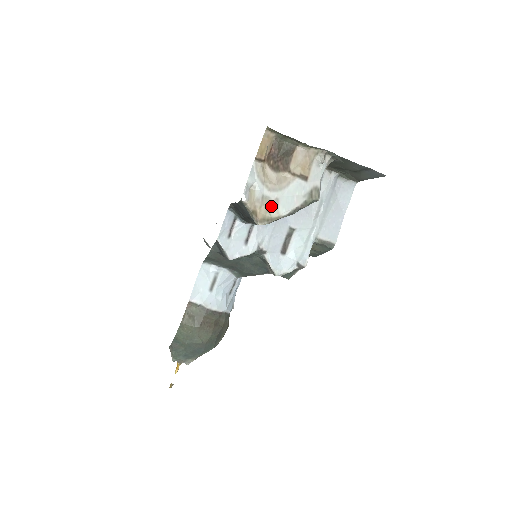
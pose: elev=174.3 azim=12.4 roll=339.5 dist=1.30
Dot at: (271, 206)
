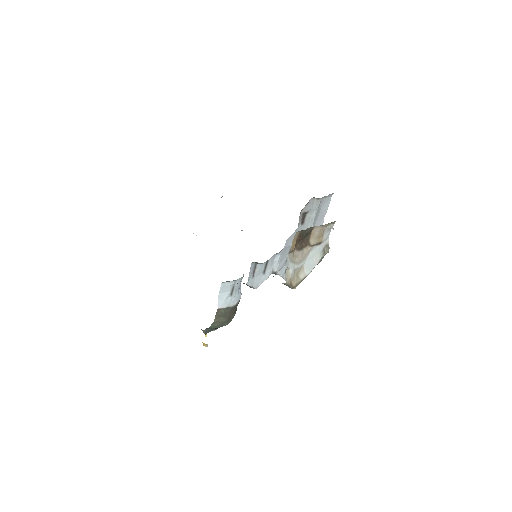
Dot at: (299, 272)
